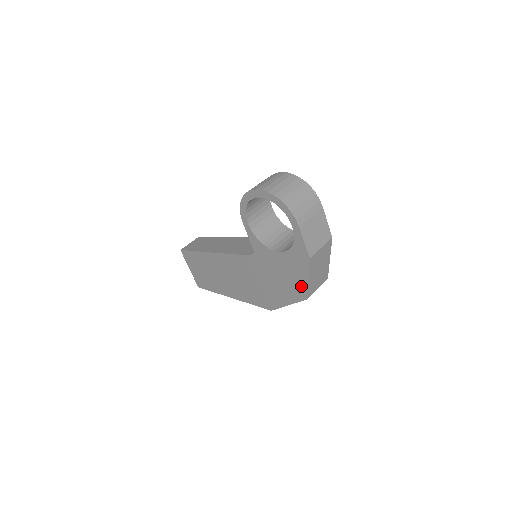
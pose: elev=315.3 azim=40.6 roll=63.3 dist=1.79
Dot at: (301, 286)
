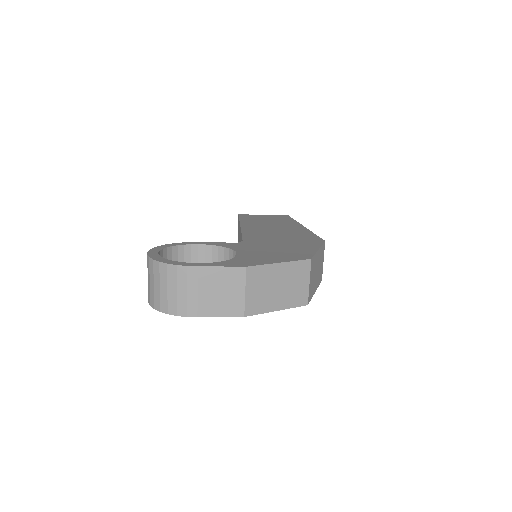
Dot at: occluded
